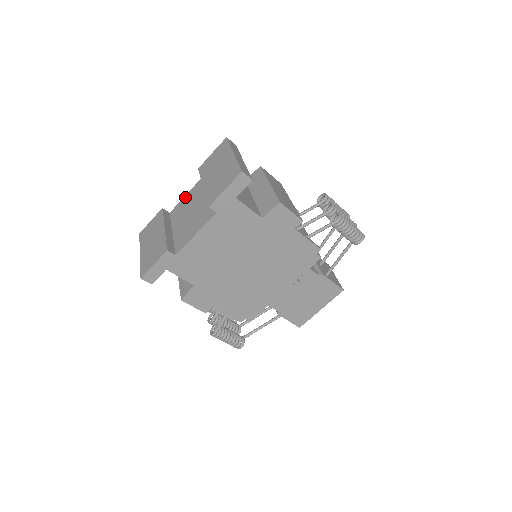
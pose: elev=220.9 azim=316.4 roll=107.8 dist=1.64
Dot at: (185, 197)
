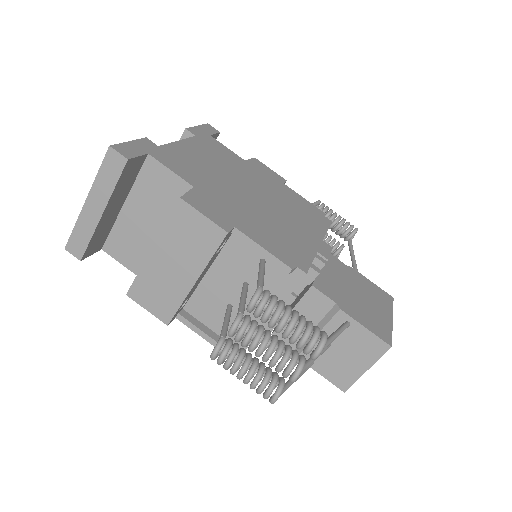
Dot at: occluded
